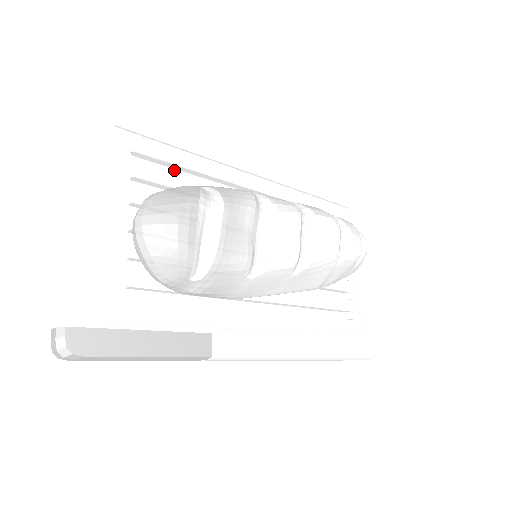
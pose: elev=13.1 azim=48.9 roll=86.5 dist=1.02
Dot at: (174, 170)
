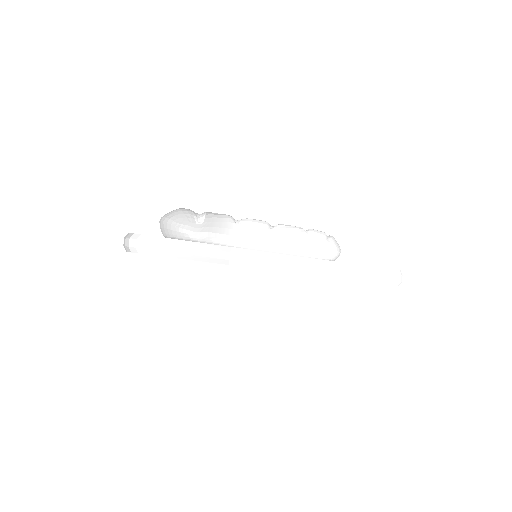
Dot at: occluded
